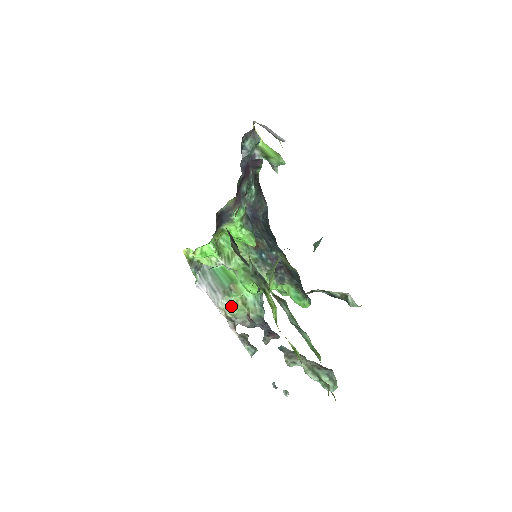
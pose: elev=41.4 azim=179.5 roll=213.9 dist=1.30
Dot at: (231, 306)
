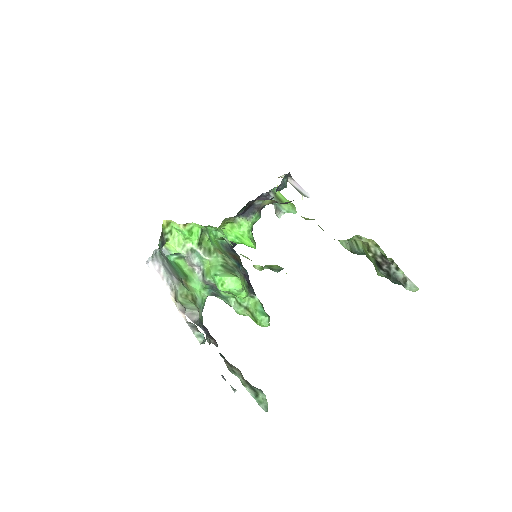
Dot at: (181, 295)
